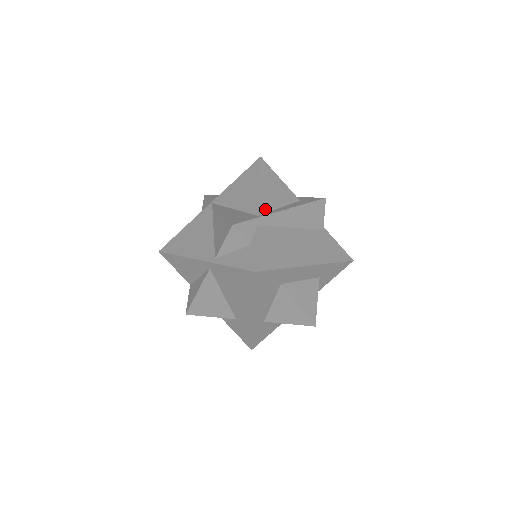
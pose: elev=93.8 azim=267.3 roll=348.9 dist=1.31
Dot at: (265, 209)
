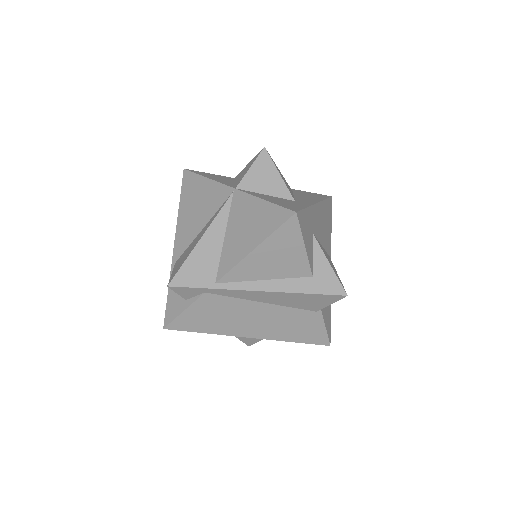
Dot at: (235, 278)
